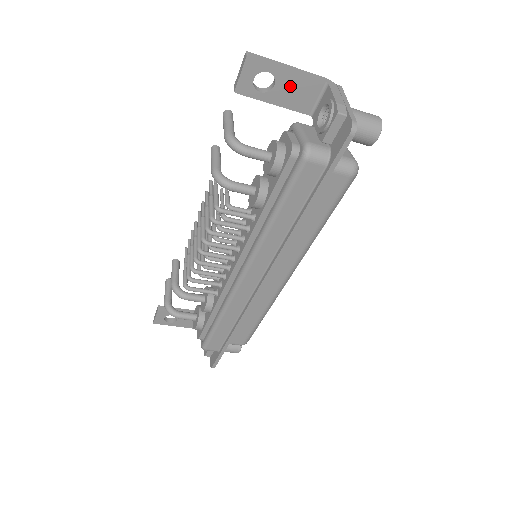
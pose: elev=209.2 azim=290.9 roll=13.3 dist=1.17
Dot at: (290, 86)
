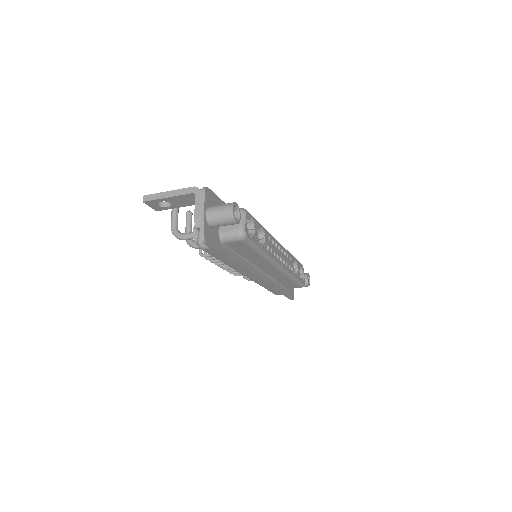
Dot at: (178, 200)
